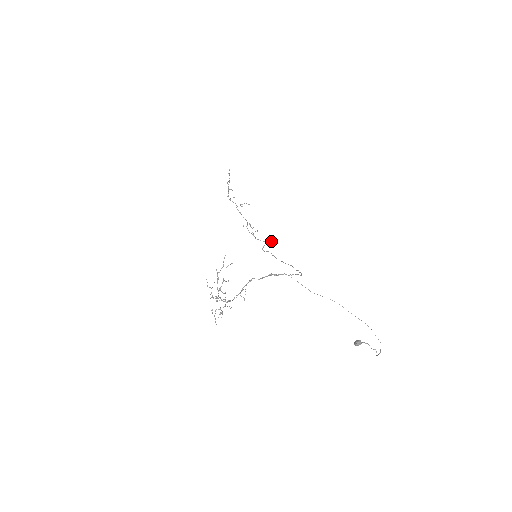
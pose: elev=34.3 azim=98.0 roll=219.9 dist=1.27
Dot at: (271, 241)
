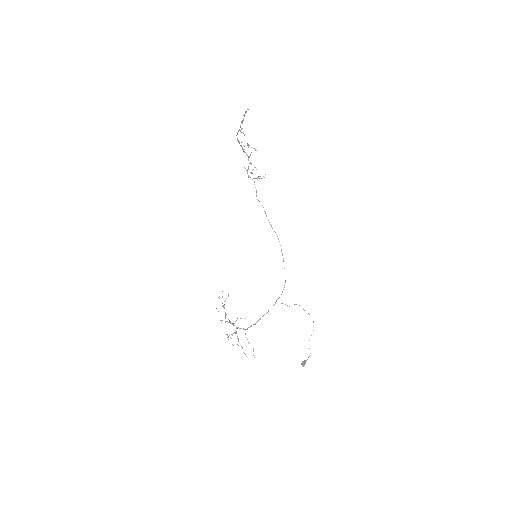
Dot at: occluded
